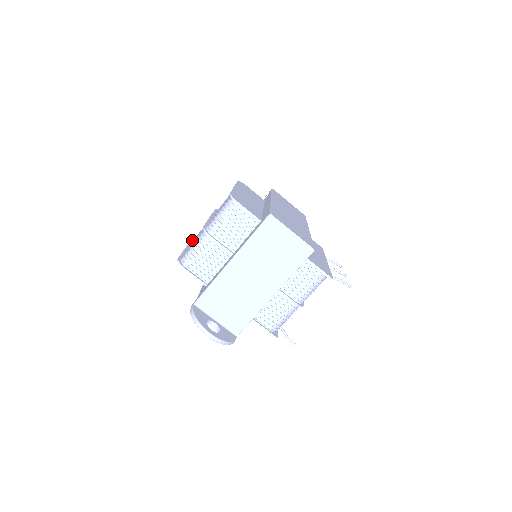
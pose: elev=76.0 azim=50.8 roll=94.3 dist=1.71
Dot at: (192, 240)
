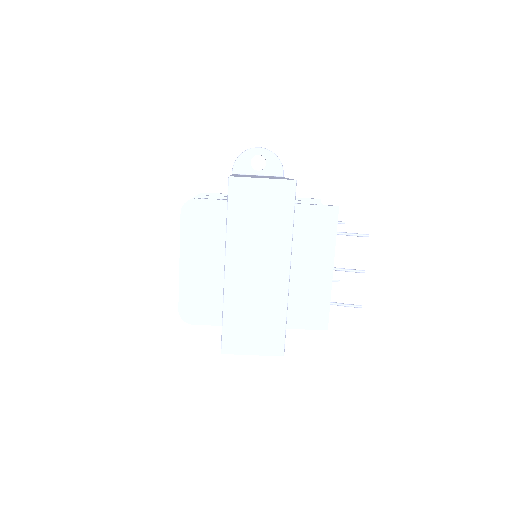
Dot at: occluded
